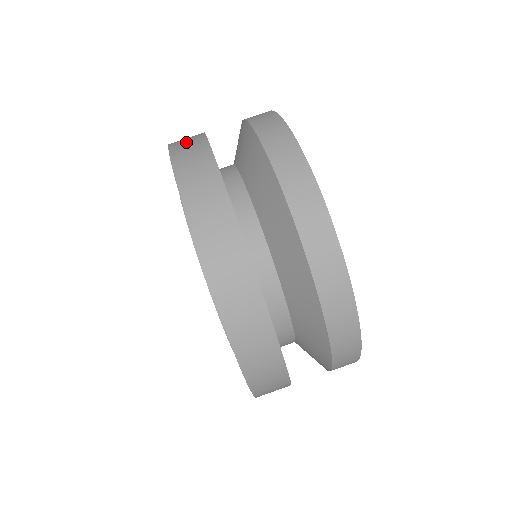
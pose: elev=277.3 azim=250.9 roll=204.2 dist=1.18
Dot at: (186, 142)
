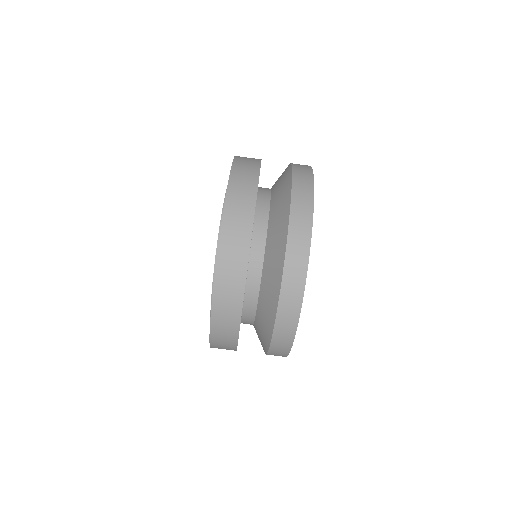
Dot at: occluded
